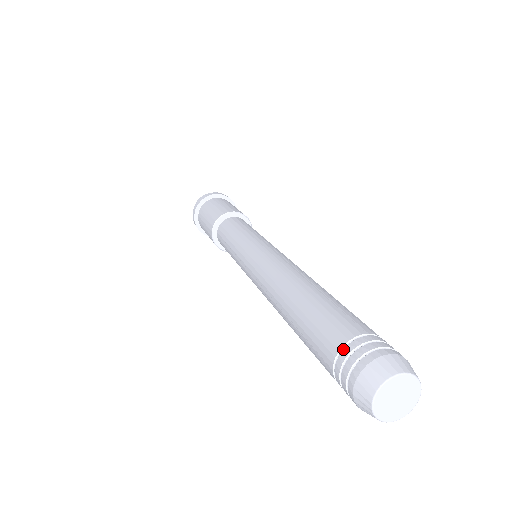
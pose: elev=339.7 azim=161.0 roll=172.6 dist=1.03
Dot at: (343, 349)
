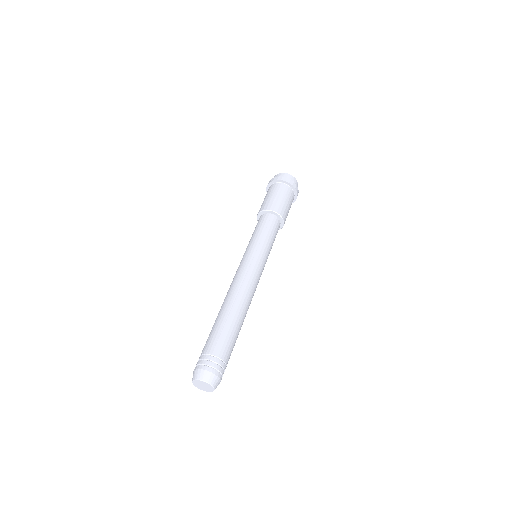
Dot at: (200, 356)
